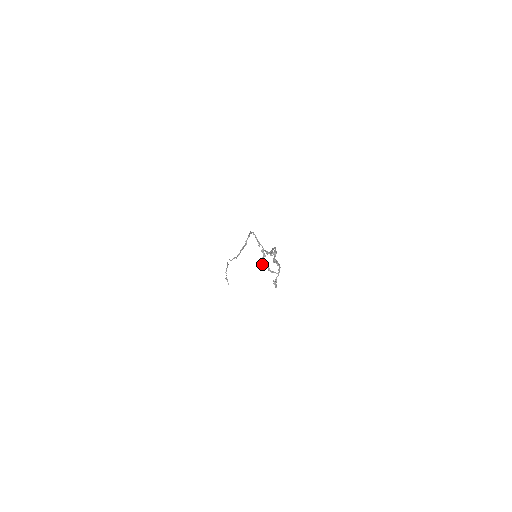
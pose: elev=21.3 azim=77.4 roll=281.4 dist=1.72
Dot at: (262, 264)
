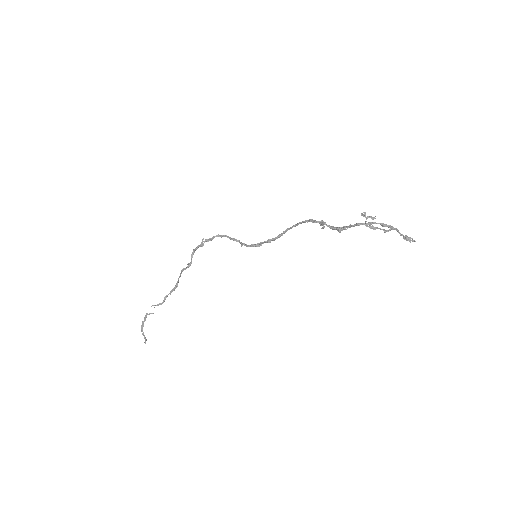
Dot at: occluded
